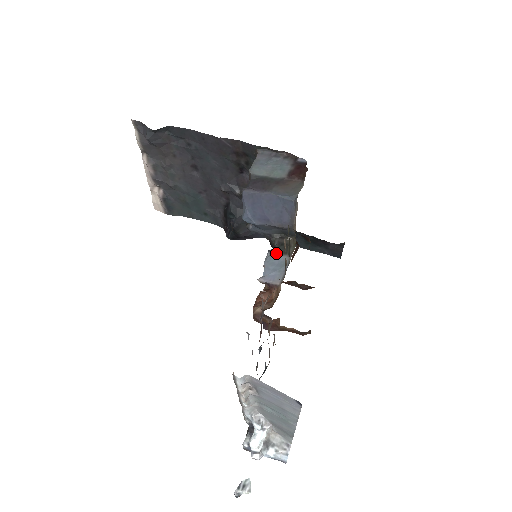
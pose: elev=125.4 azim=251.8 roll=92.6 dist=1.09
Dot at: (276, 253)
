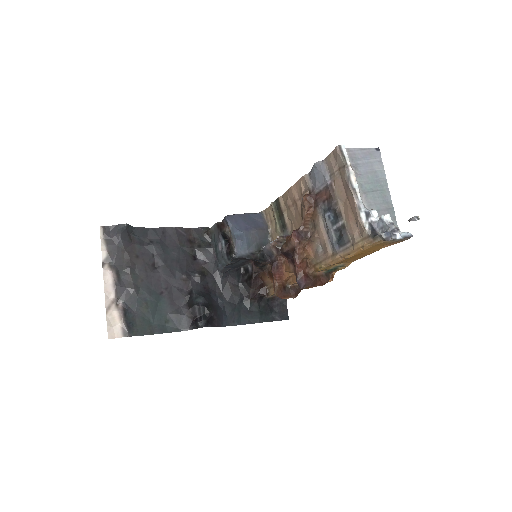
Dot at: occluded
